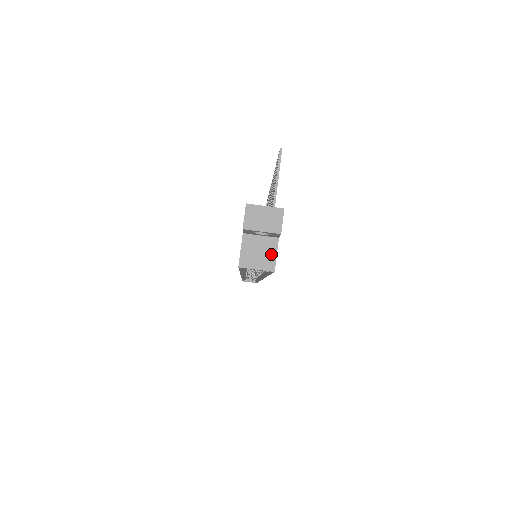
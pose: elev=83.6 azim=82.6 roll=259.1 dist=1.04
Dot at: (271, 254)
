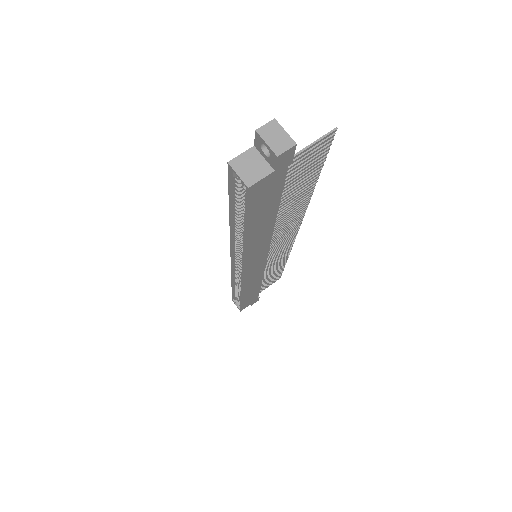
Dot at: (258, 175)
